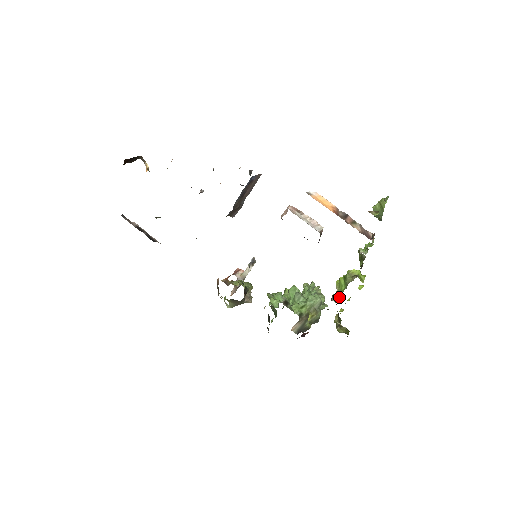
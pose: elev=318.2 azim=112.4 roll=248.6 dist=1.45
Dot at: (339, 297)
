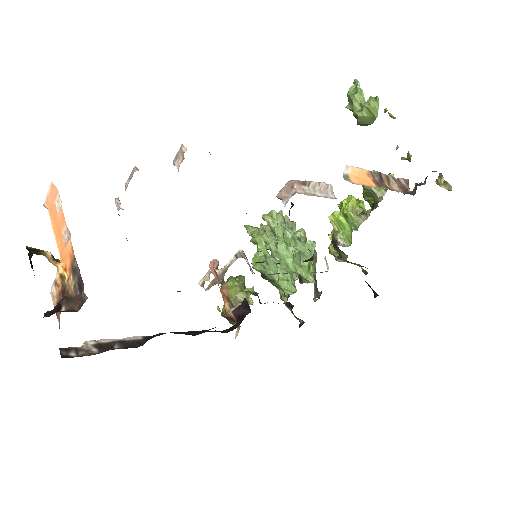
Dot at: (346, 239)
